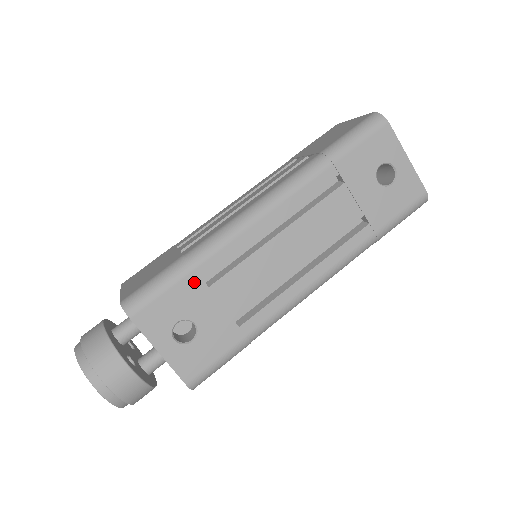
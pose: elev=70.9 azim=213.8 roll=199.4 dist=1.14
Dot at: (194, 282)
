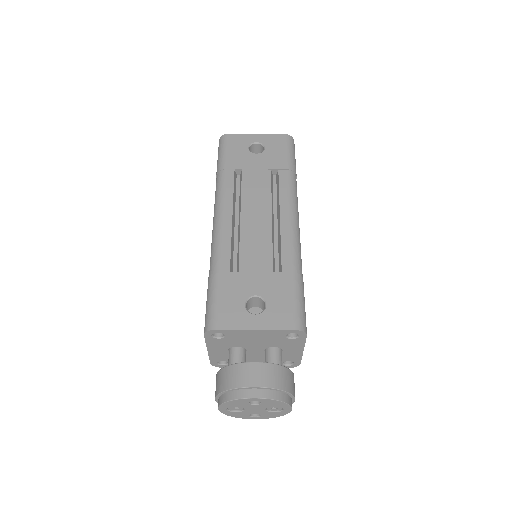
Dot at: (227, 278)
